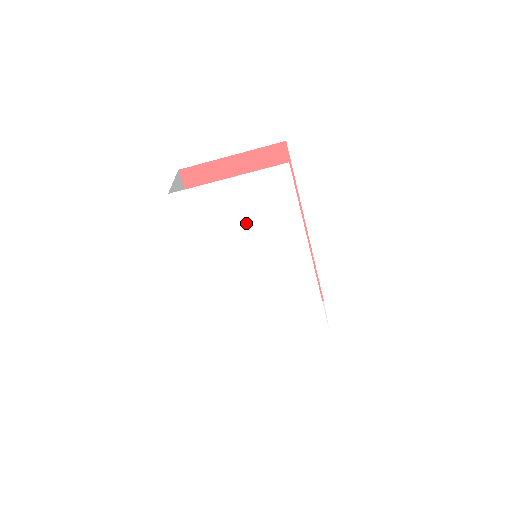
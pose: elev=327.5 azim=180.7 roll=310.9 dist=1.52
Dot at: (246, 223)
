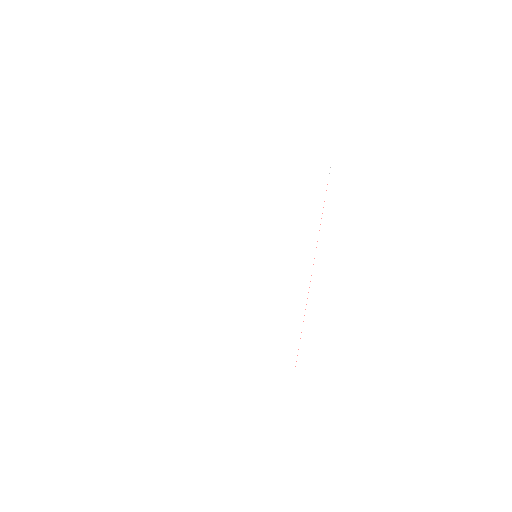
Dot at: (270, 195)
